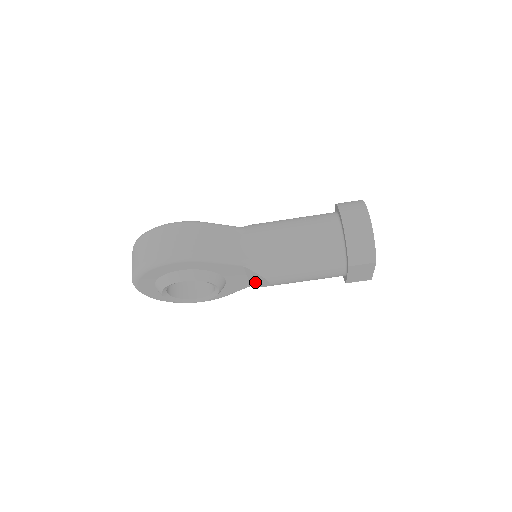
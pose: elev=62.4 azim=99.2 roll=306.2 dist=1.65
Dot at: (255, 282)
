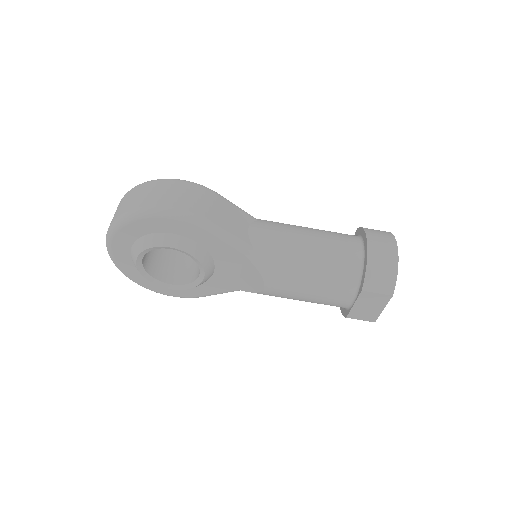
Dot at: (246, 284)
